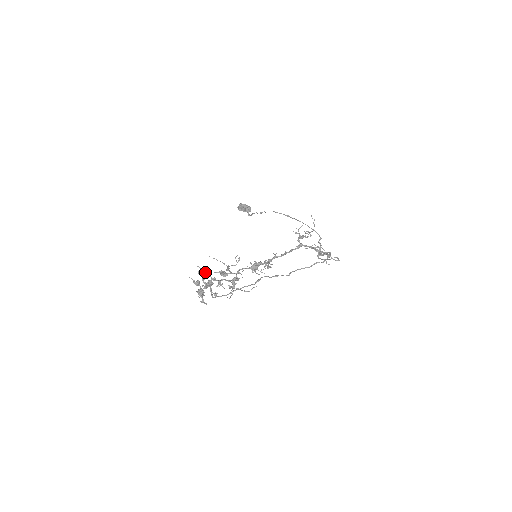
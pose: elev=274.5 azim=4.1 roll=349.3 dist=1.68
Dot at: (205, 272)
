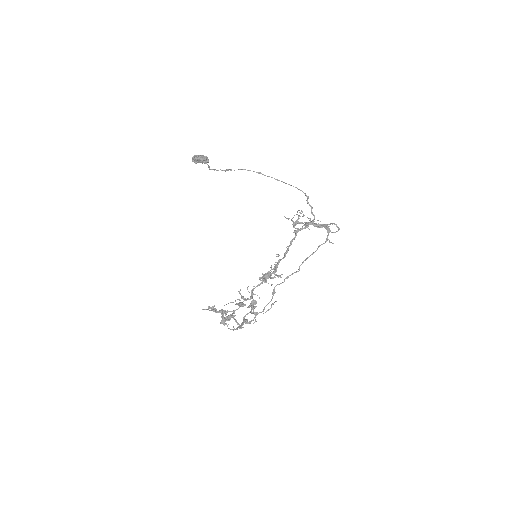
Dot at: (223, 312)
